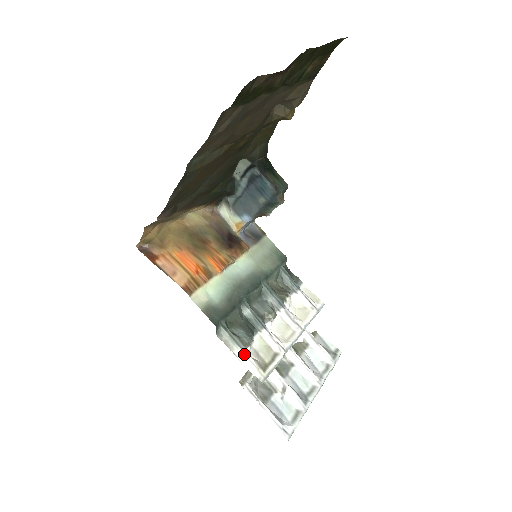
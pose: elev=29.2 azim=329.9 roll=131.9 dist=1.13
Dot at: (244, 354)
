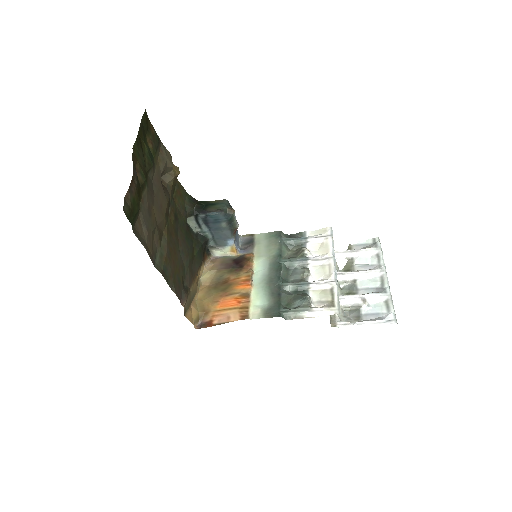
Dot at: (312, 311)
